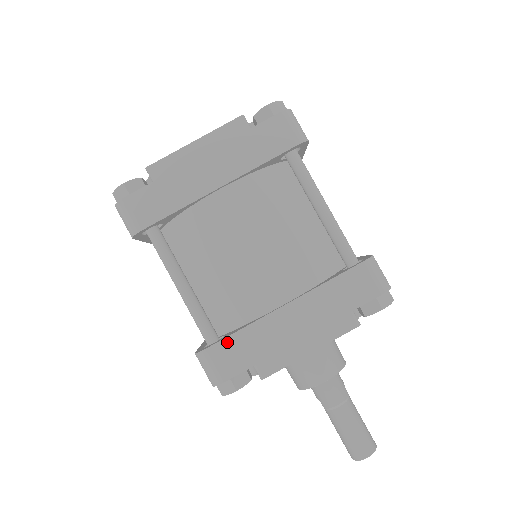
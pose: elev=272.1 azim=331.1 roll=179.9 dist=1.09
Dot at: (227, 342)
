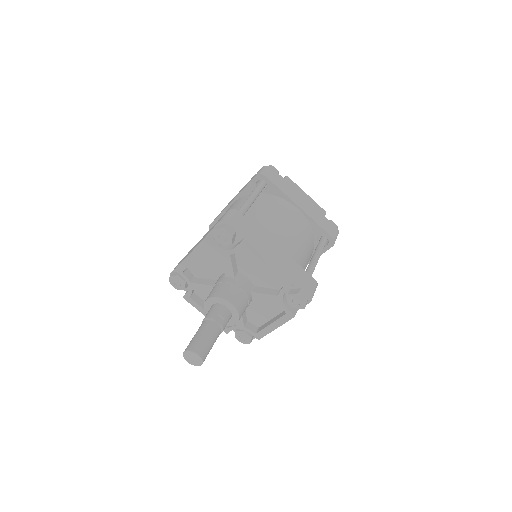
Dot at: occluded
